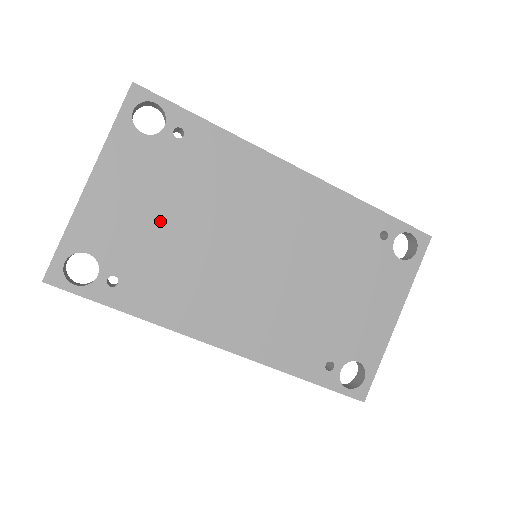
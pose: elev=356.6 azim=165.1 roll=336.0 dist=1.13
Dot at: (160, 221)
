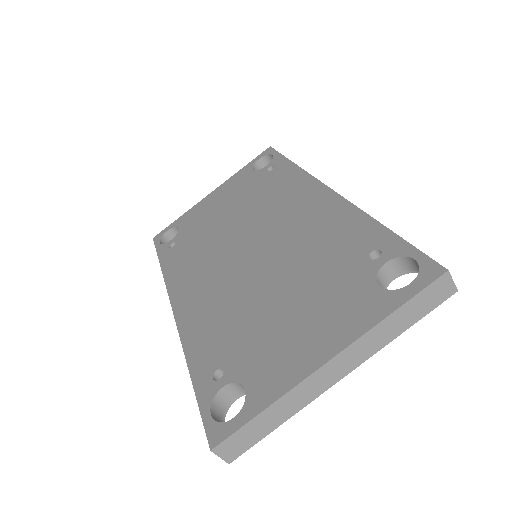
Dot at: (220, 216)
